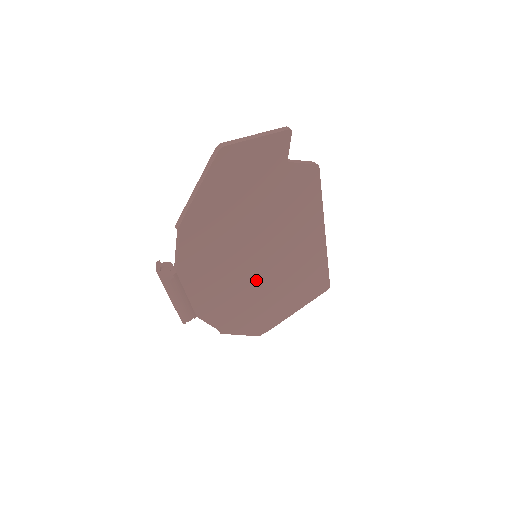
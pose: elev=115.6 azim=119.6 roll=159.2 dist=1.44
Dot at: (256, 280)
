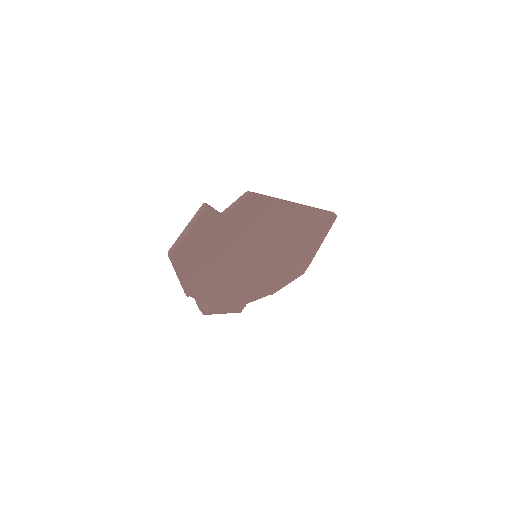
Dot at: (269, 263)
